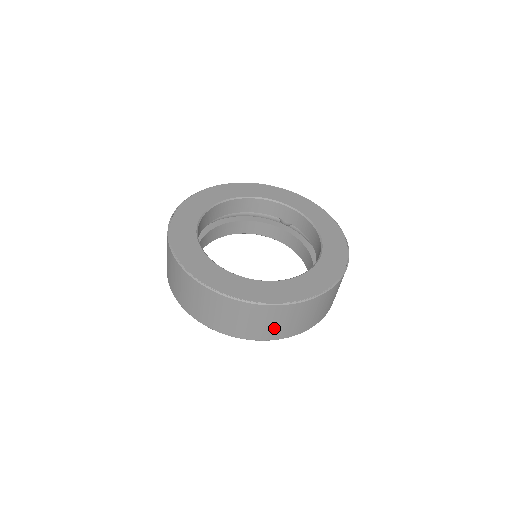
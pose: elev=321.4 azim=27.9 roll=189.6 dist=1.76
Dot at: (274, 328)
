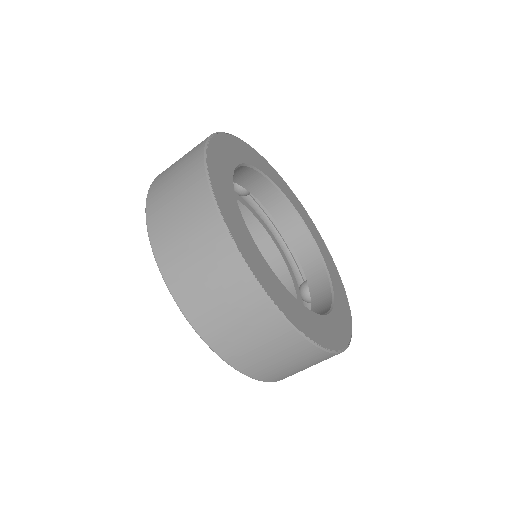
Dot at: occluded
